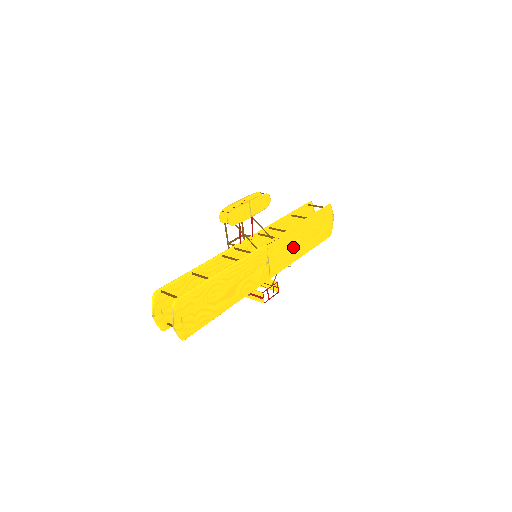
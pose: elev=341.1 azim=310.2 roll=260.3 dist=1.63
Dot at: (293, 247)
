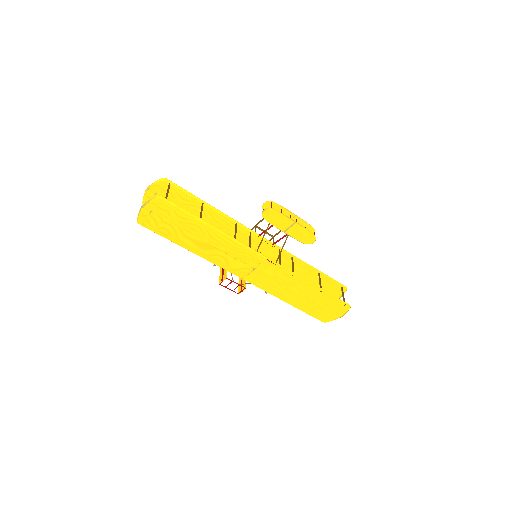
Dot at: (285, 287)
